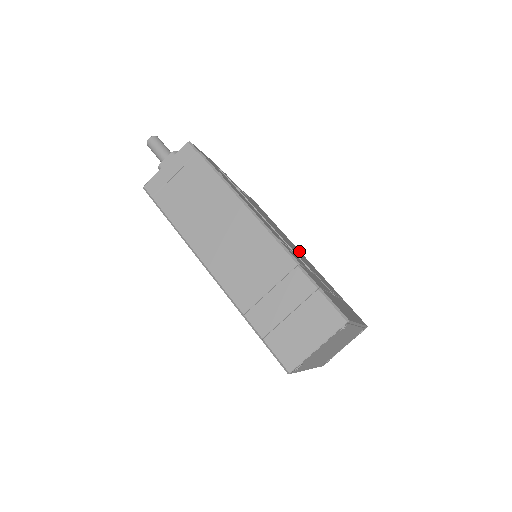
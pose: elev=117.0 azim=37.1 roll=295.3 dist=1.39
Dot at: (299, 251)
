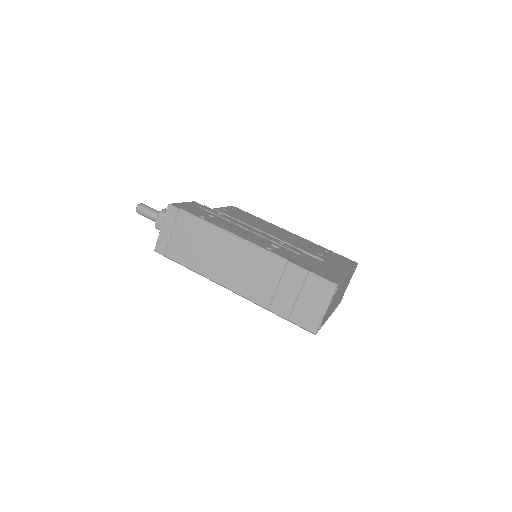
Dot at: (284, 231)
